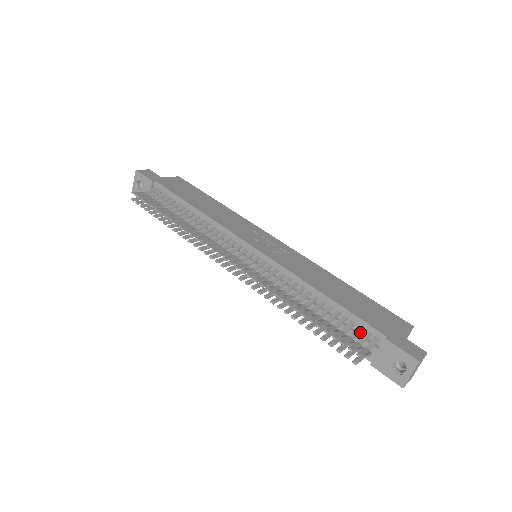
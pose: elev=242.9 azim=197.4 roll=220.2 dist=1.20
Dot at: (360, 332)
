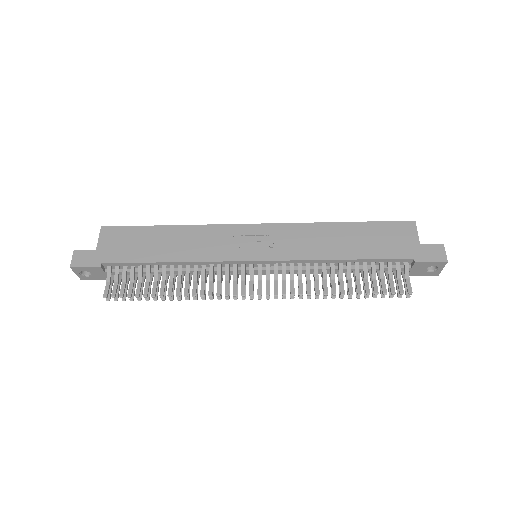
Dot at: (390, 264)
